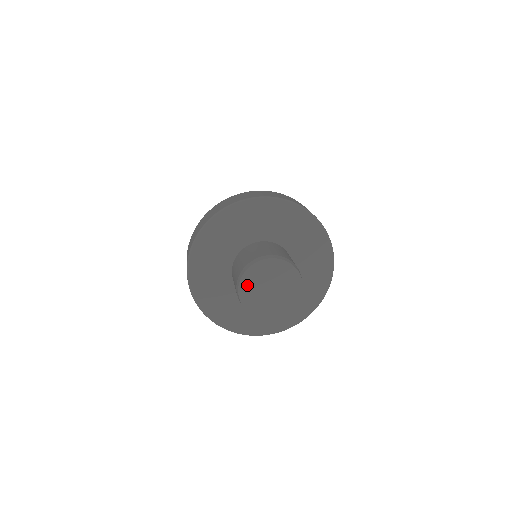
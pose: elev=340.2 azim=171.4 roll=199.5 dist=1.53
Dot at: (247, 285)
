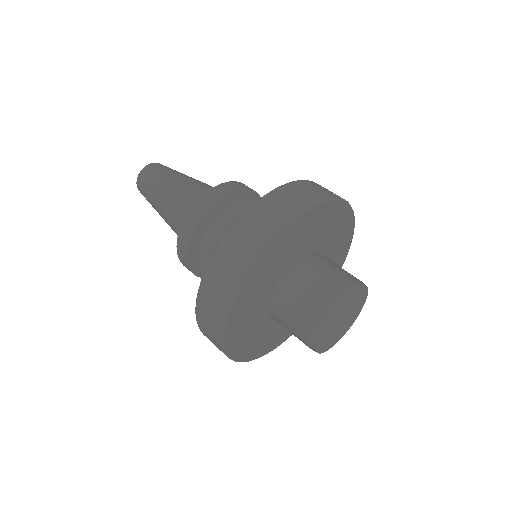
Dot at: (323, 340)
